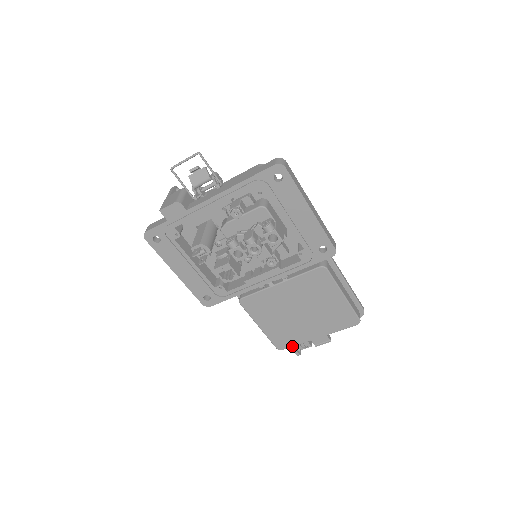
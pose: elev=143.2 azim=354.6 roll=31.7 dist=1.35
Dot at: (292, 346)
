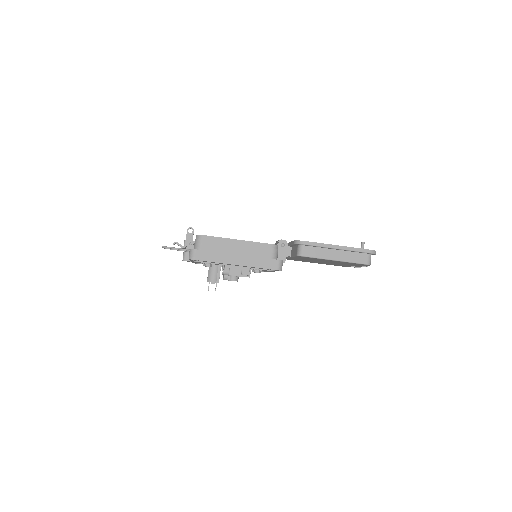
Dot at: (348, 266)
